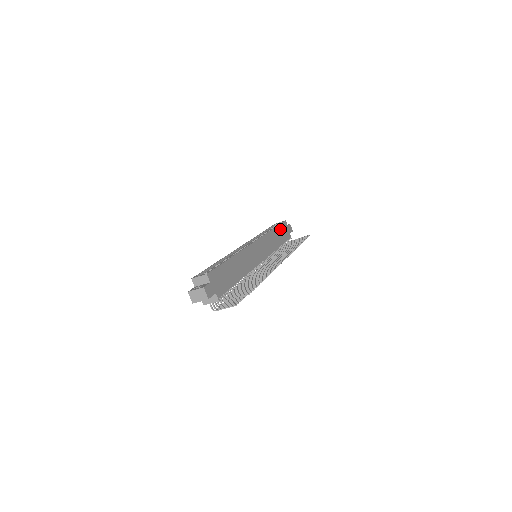
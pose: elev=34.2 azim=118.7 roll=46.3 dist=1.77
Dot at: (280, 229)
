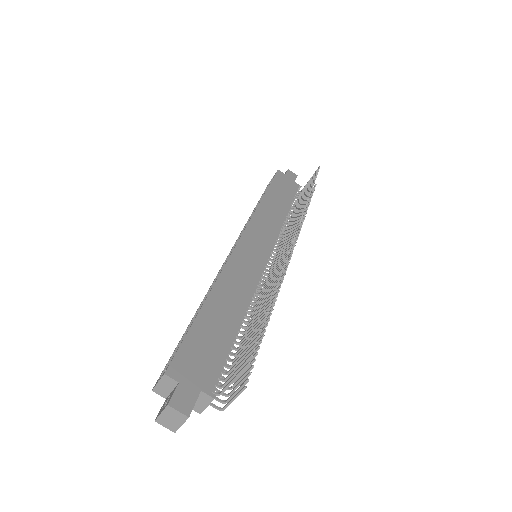
Dot at: (275, 188)
